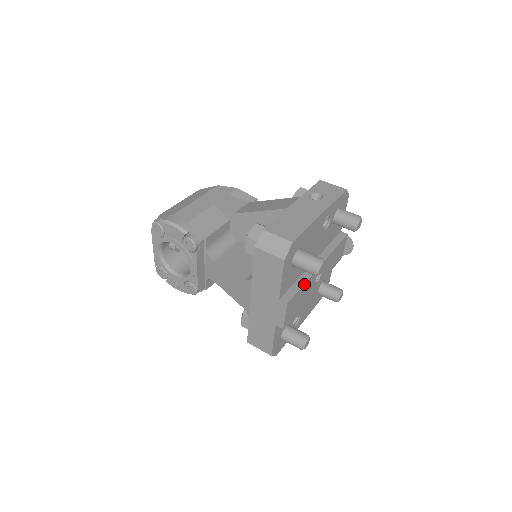
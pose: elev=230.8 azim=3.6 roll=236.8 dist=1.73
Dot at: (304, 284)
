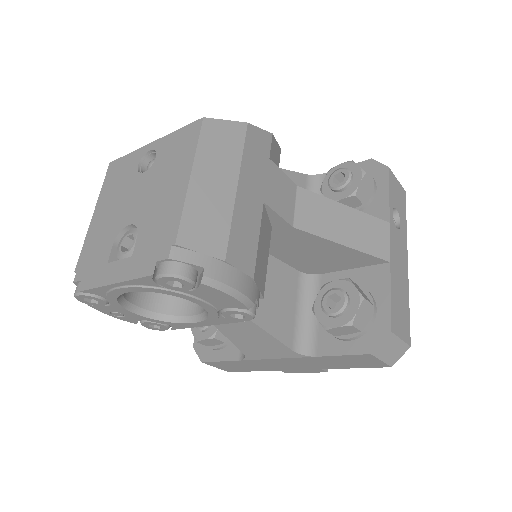
Dot at: occluded
